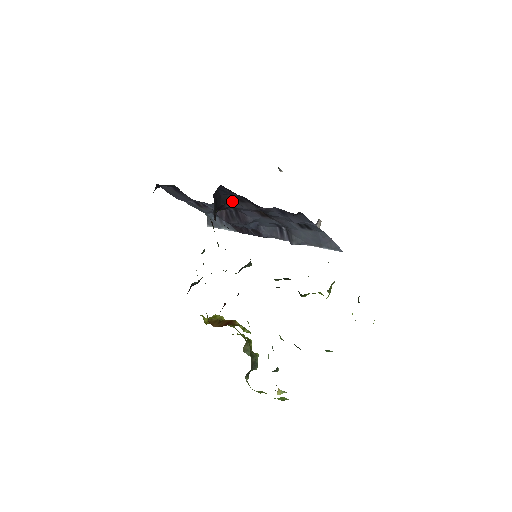
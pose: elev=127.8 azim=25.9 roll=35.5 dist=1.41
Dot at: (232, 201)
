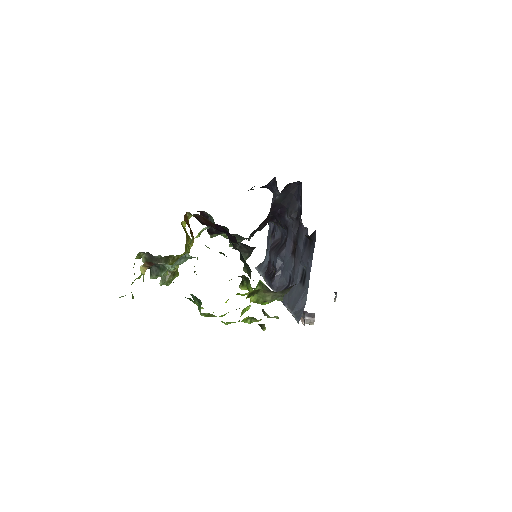
Dot at: (293, 211)
